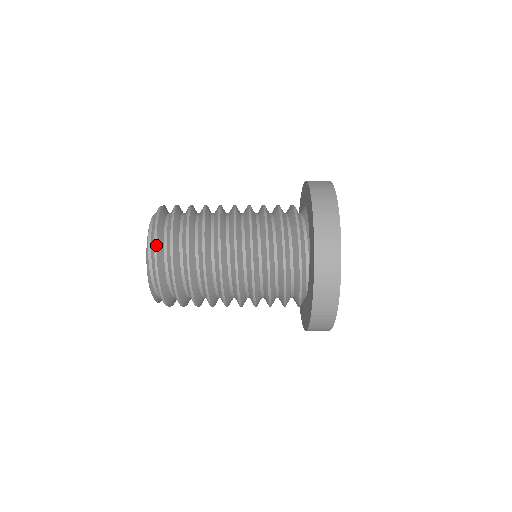
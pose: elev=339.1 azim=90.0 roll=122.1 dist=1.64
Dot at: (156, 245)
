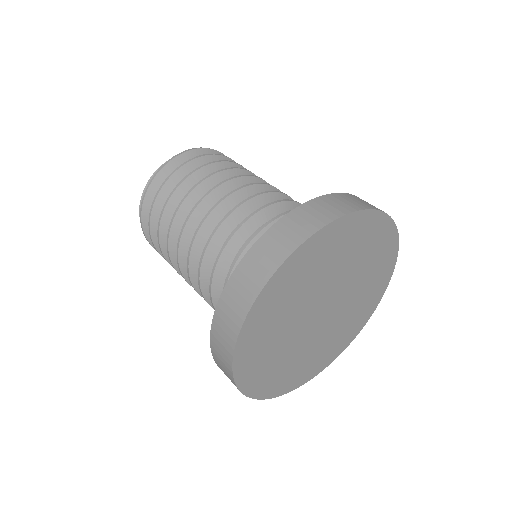
Dot at: (186, 151)
